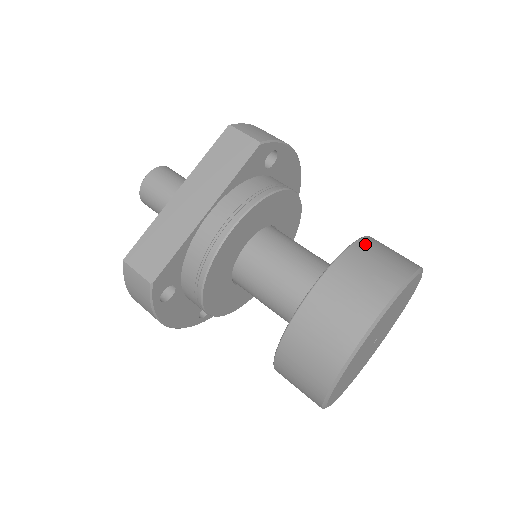
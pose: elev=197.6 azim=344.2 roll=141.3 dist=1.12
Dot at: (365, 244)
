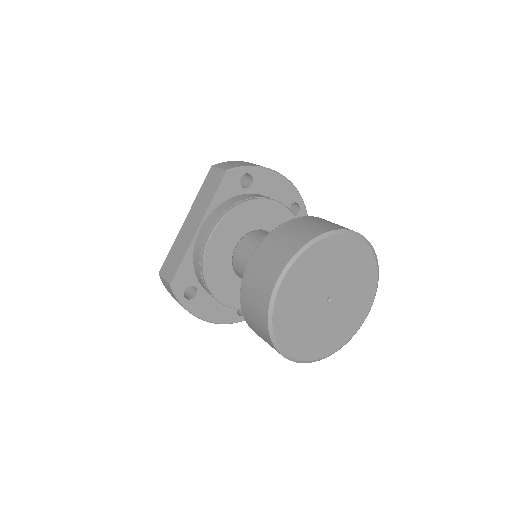
Dot at: (295, 221)
